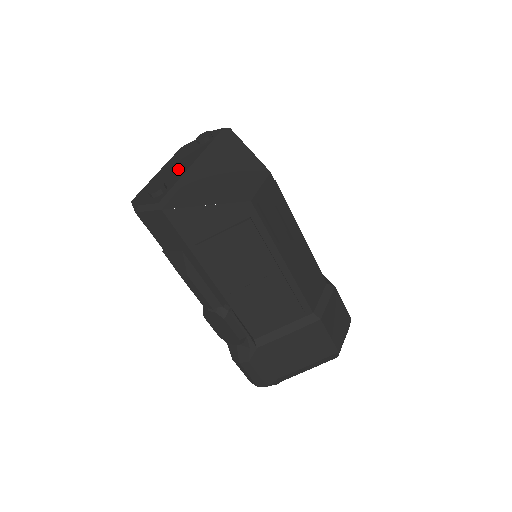
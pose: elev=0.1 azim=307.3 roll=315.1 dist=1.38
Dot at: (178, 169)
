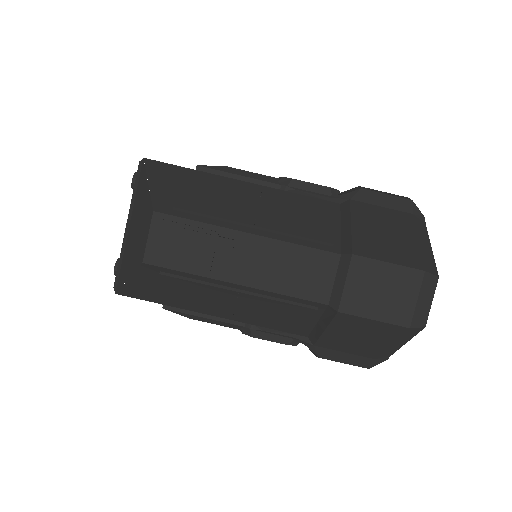
Dot at: occluded
